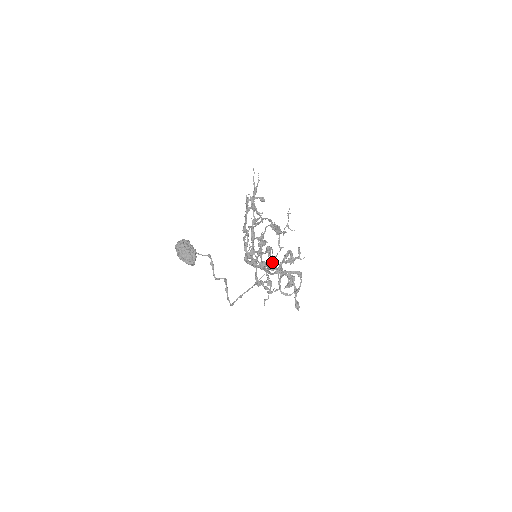
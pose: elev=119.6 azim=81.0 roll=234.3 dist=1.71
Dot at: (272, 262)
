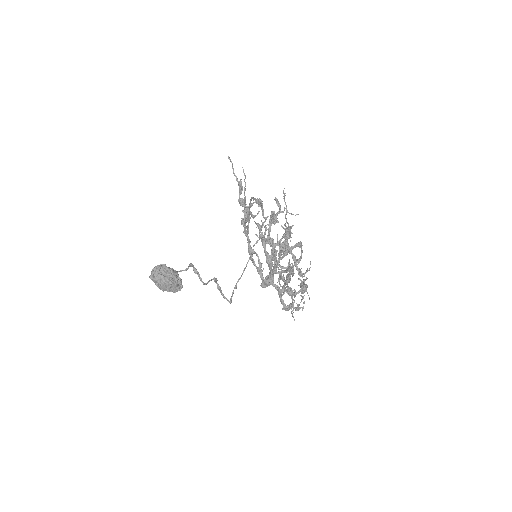
Dot at: (259, 235)
